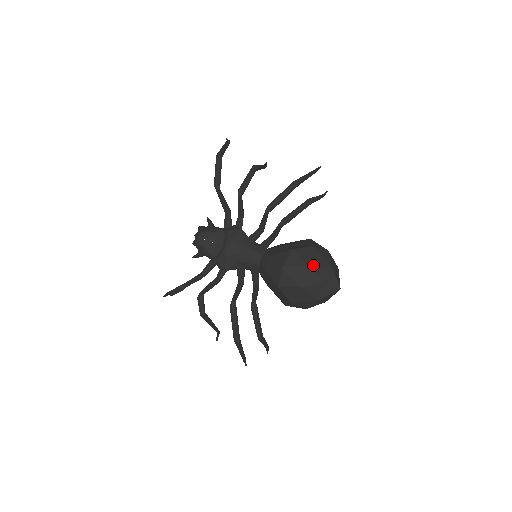
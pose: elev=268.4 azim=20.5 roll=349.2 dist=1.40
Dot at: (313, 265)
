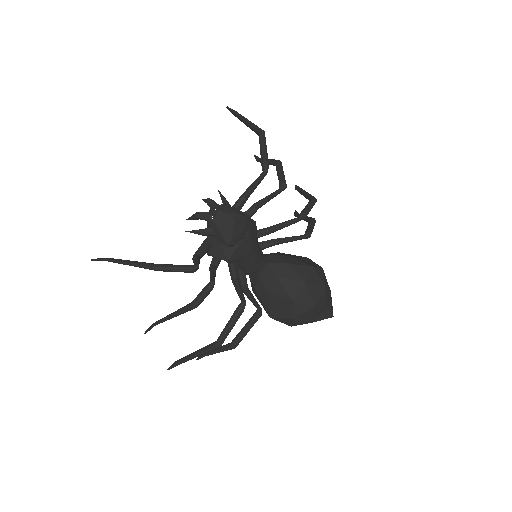
Dot at: (327, 288)
